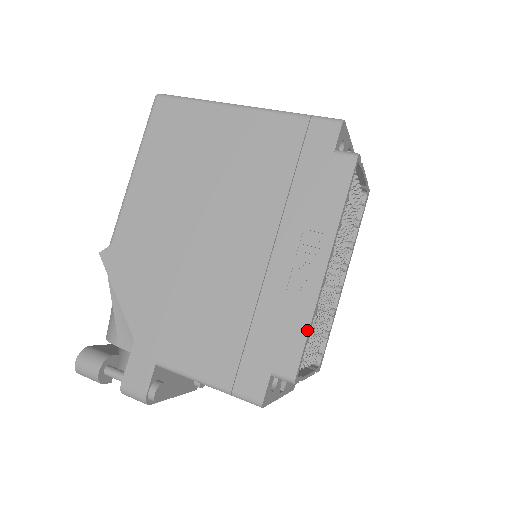
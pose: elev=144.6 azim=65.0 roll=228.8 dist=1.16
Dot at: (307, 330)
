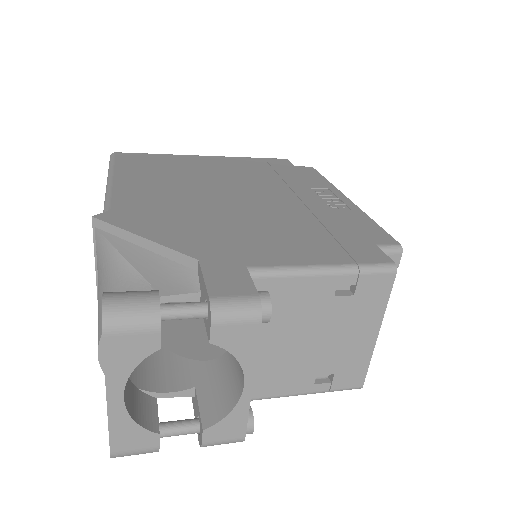
Dot at: (373, 222)
